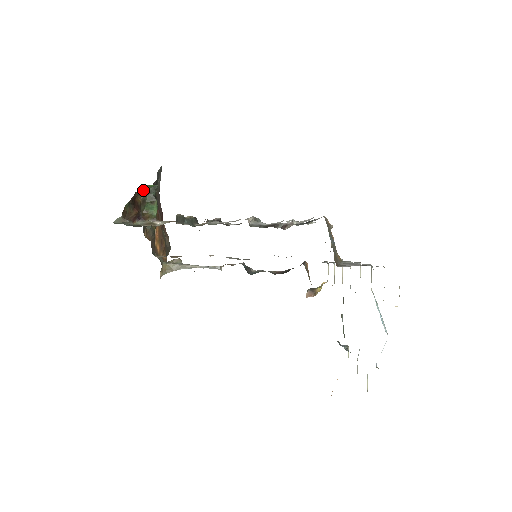
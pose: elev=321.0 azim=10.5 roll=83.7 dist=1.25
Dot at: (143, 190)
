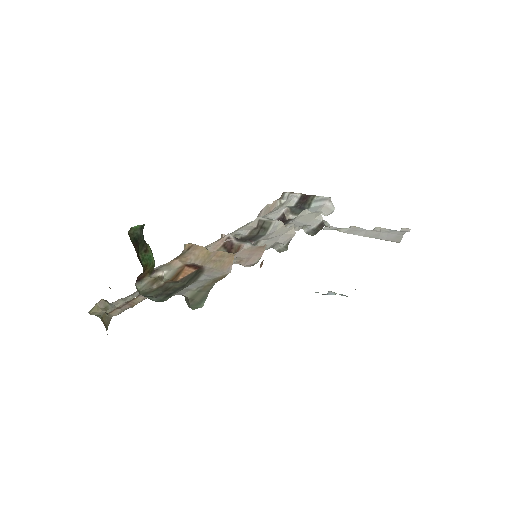
Dot at: (133, 239)
